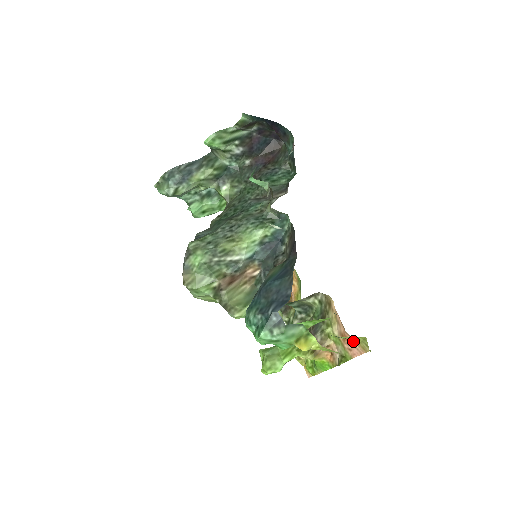
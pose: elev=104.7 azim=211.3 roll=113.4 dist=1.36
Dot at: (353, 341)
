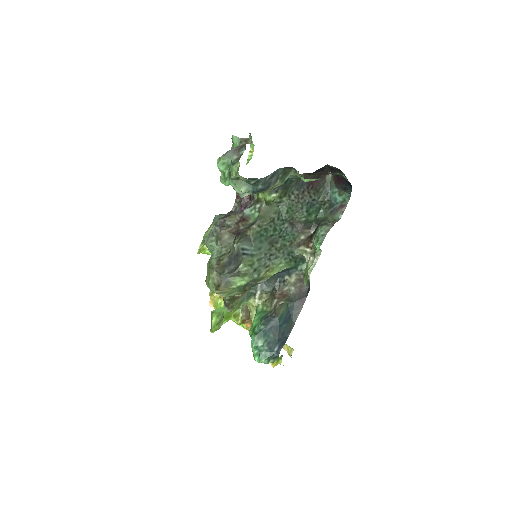
Dot at: occluded
